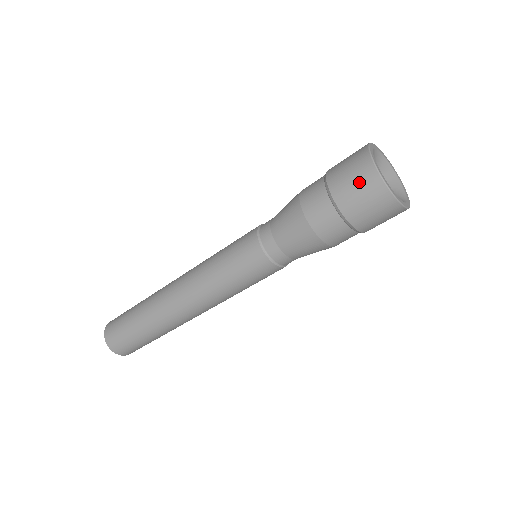
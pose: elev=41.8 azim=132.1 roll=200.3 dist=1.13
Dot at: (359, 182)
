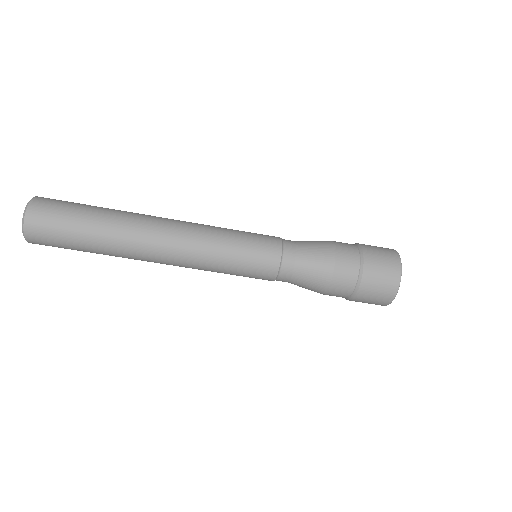
Dot at: (385, 253)
